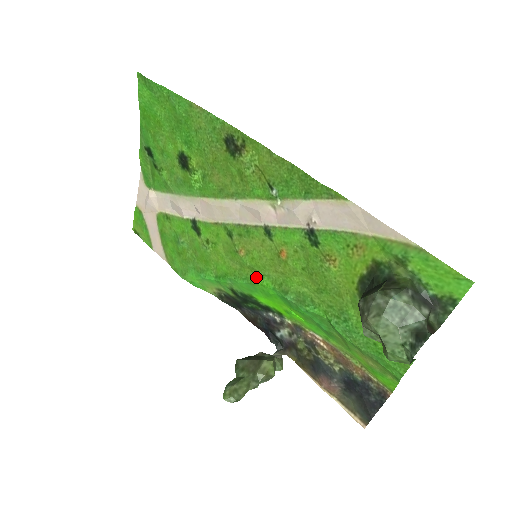
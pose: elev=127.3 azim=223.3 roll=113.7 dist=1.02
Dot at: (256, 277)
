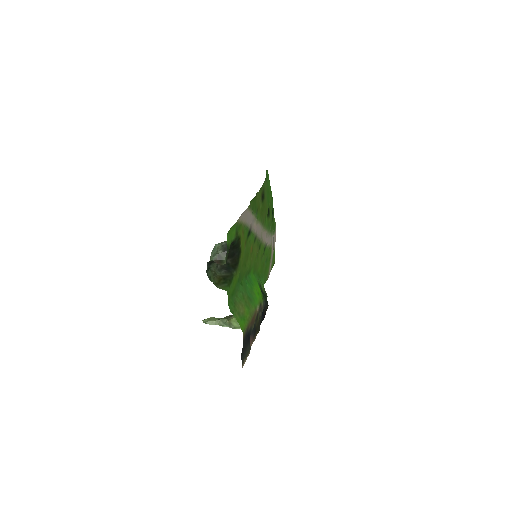
Dot at: (254, 269)
